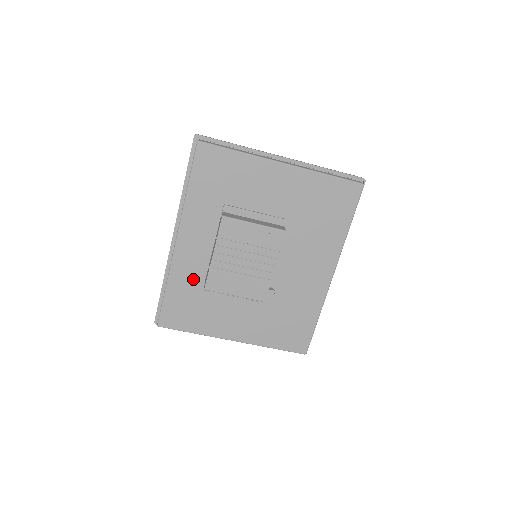
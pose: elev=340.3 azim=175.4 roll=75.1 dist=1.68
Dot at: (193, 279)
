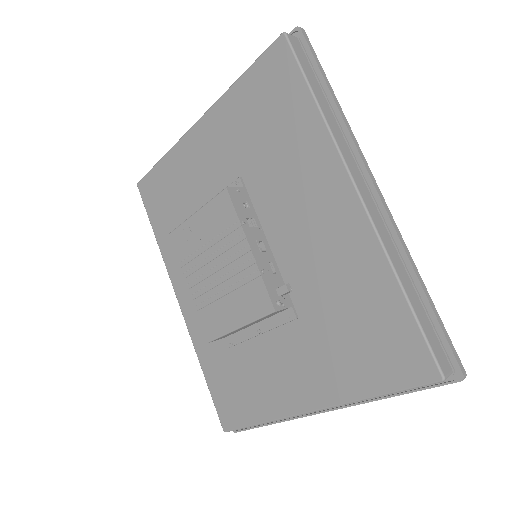
Dot at: occluded
